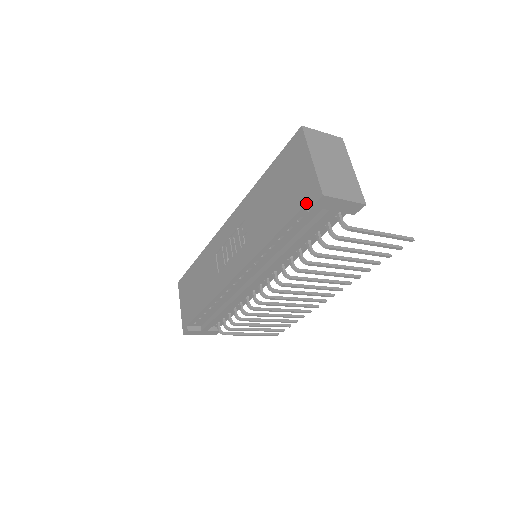
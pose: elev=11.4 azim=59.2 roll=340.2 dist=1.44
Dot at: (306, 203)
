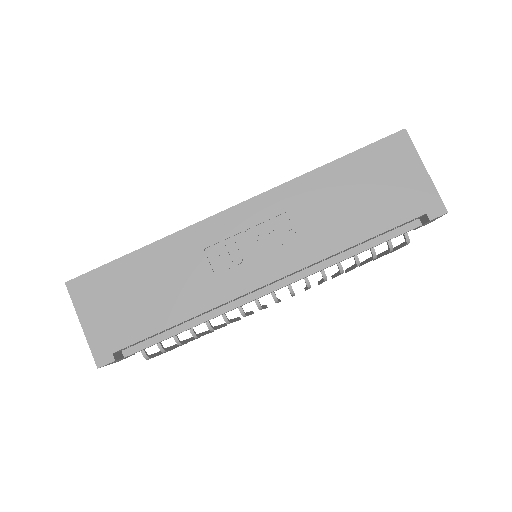
Dot at: (420, 215)
